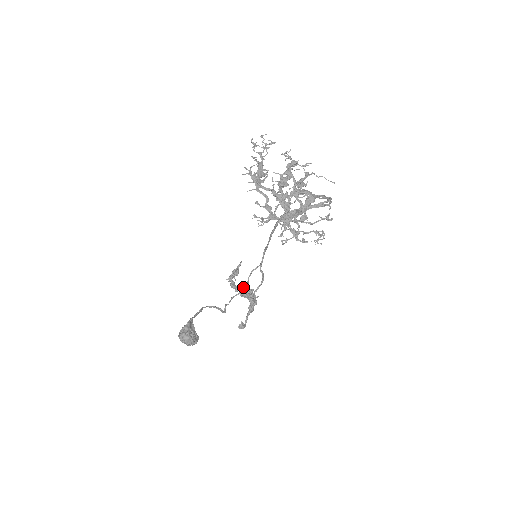
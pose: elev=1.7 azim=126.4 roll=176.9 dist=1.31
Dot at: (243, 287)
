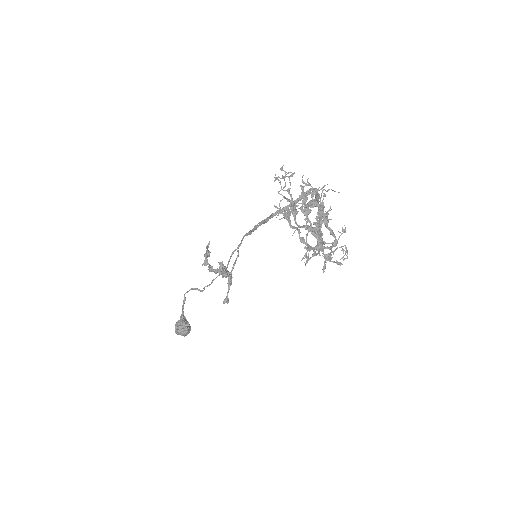
Dot at: (225, 270)
